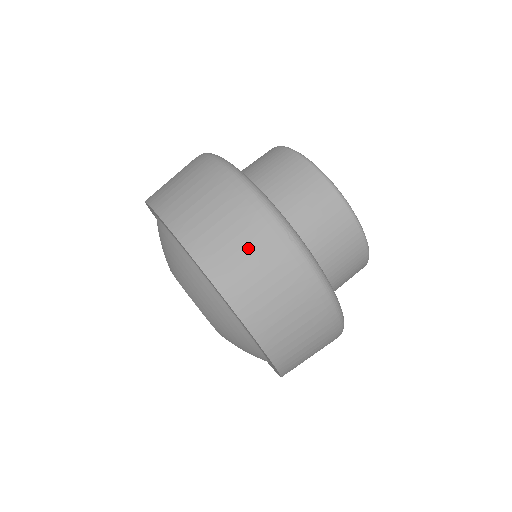
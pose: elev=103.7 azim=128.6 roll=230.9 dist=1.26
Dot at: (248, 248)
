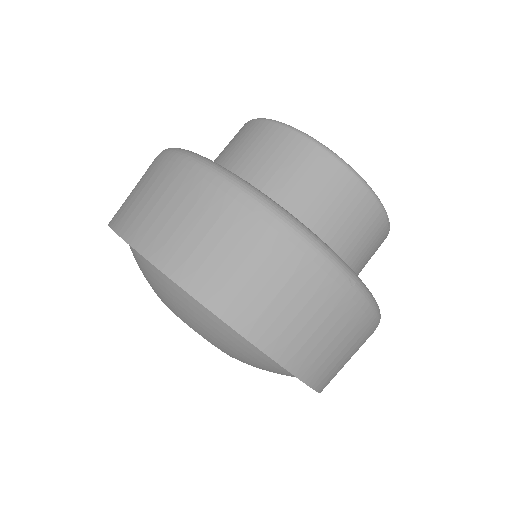
Dot at: (308, 309)
